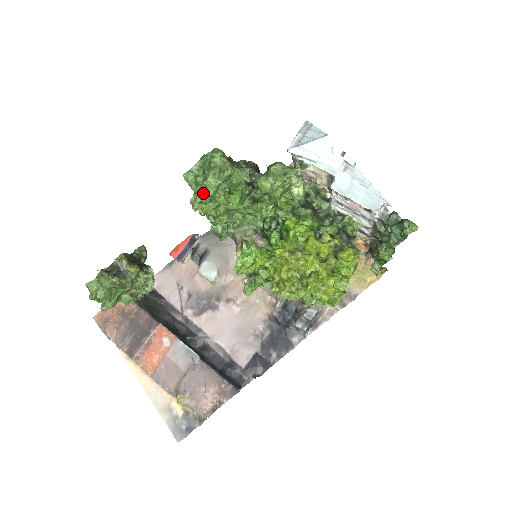
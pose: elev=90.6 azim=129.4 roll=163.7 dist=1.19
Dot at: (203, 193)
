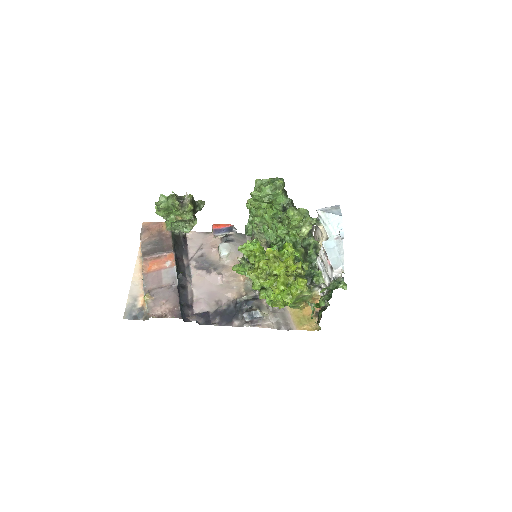
Dot at: (258, 192)
